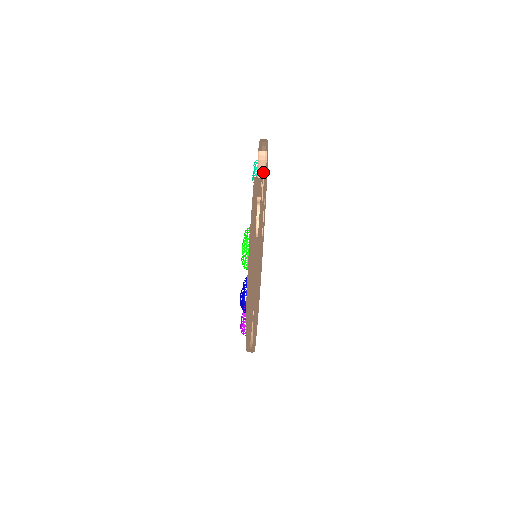
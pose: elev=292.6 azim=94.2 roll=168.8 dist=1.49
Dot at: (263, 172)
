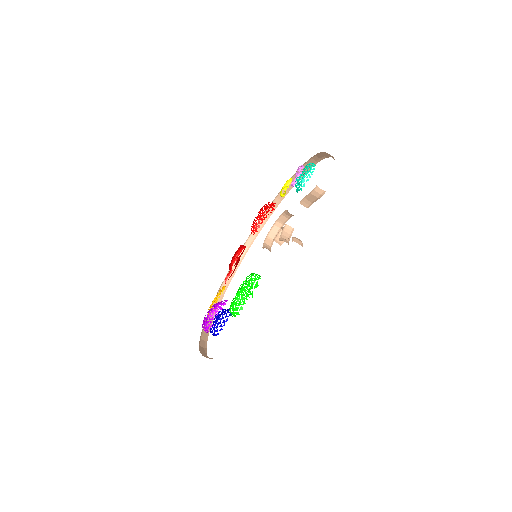
Dot at: (309, 203)
